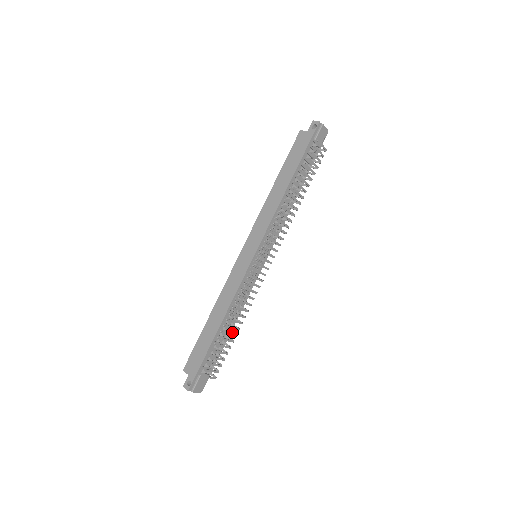
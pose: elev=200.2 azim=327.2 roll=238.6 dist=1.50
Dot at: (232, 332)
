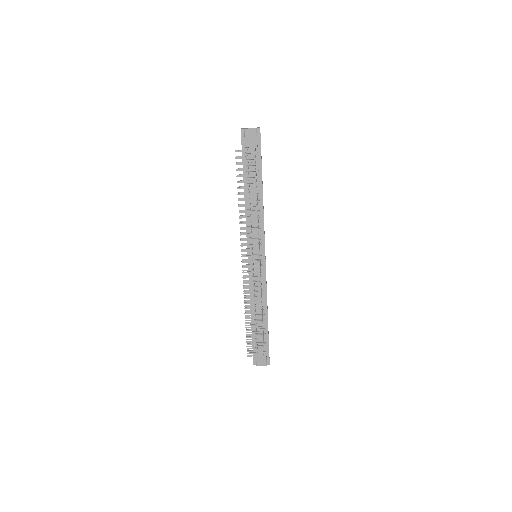
Dot at: (262, 319)
